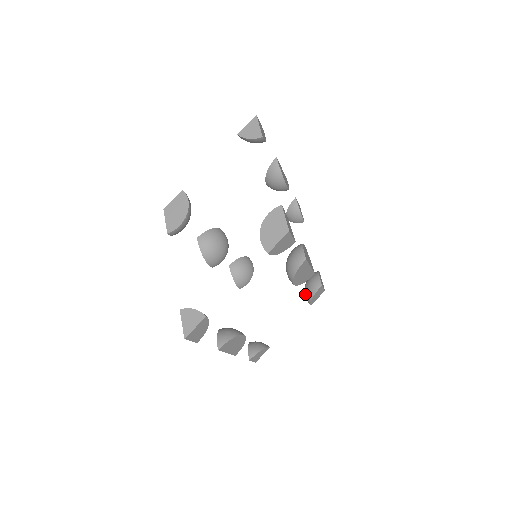
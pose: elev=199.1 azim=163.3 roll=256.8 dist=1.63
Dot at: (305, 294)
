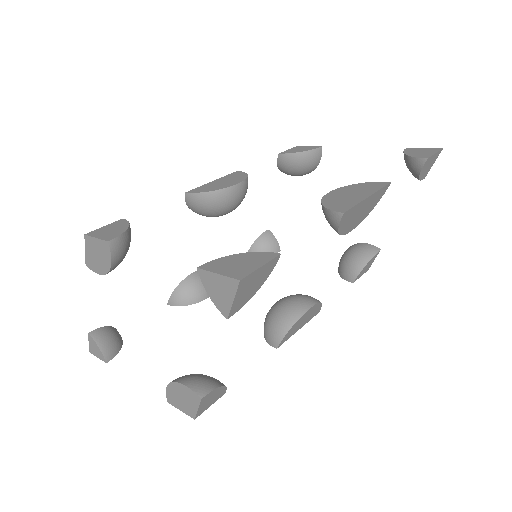
Dot at: (341, 258)
